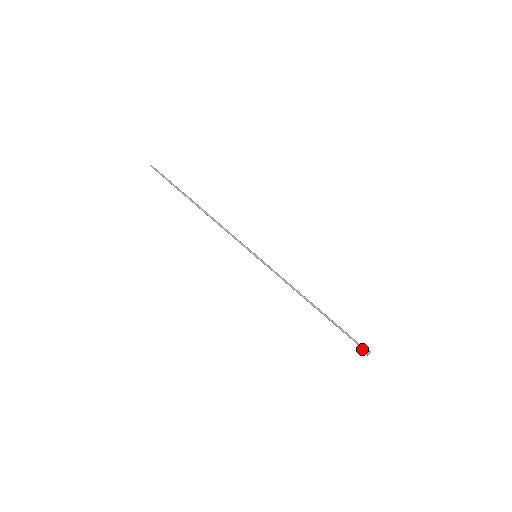
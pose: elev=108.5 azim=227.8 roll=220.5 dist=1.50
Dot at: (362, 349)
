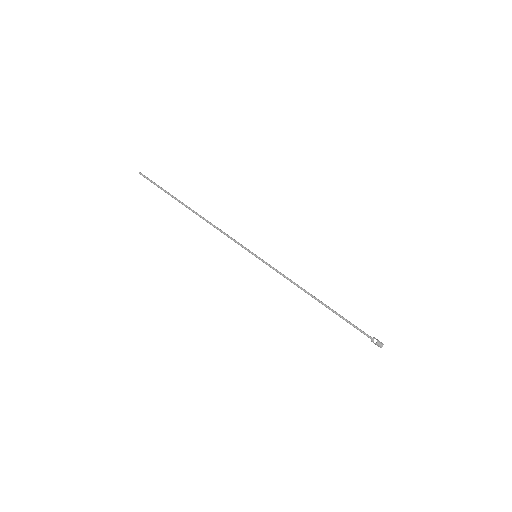
Dot at: occluded
